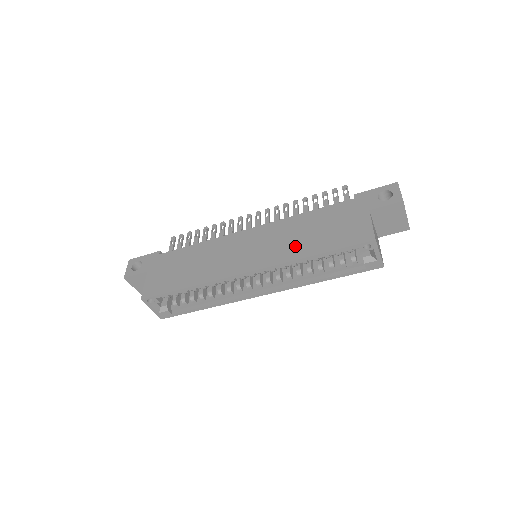
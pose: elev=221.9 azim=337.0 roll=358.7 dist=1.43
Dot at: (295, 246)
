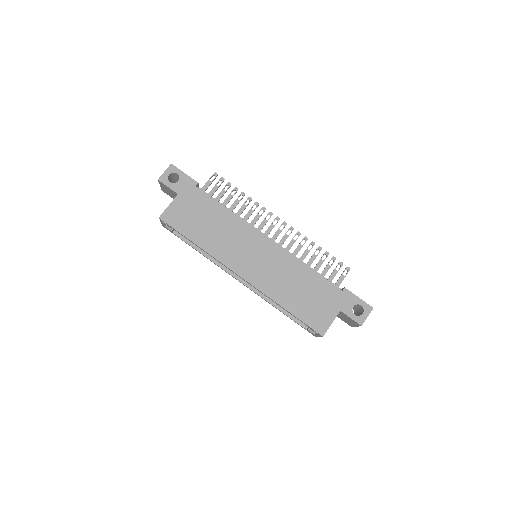
Dot at: (281, 289)
